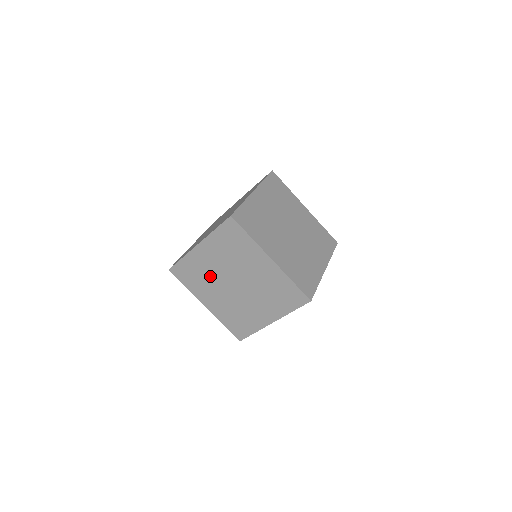
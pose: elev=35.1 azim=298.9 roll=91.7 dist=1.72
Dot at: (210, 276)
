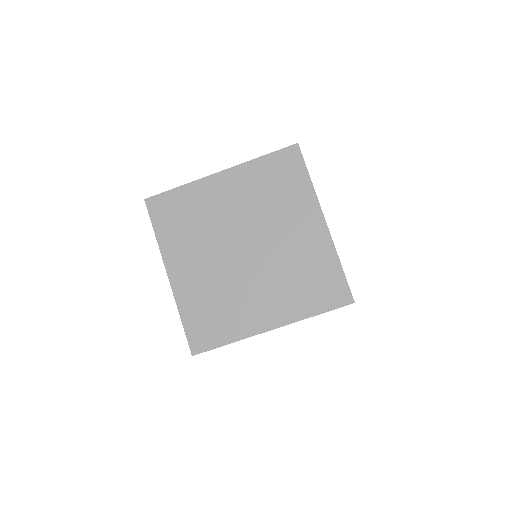
Dot at: (210, 225)
